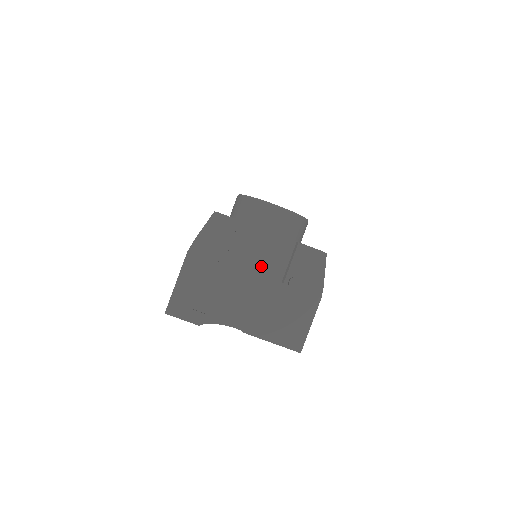
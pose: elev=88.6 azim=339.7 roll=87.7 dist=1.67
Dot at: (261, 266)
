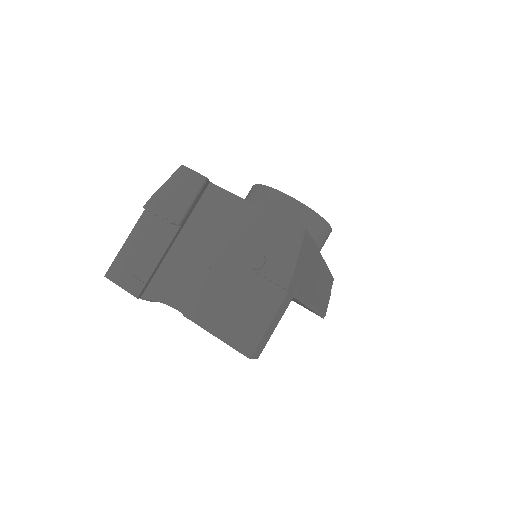
Dot at: (226, 239)
